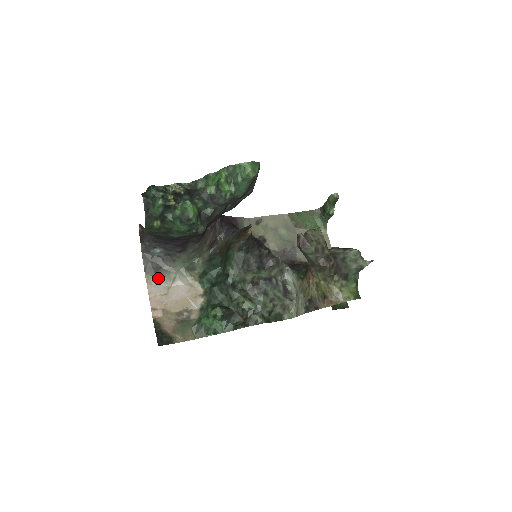
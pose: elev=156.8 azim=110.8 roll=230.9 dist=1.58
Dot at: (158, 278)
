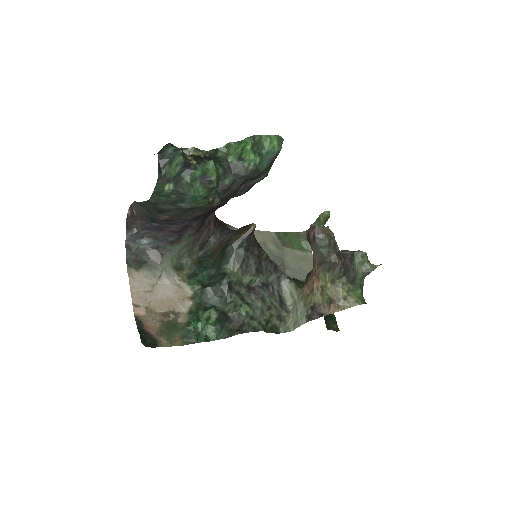
Dot at: (142, 273)
